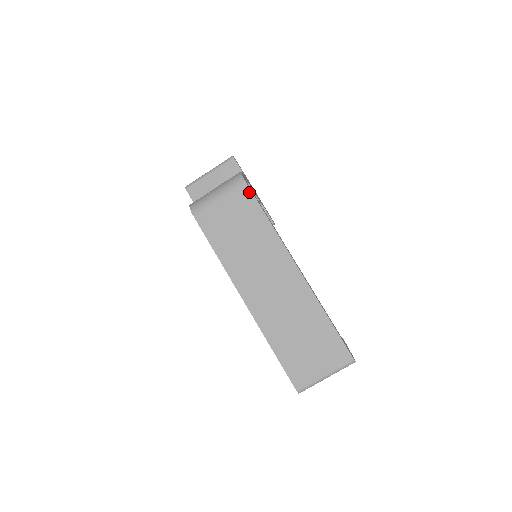
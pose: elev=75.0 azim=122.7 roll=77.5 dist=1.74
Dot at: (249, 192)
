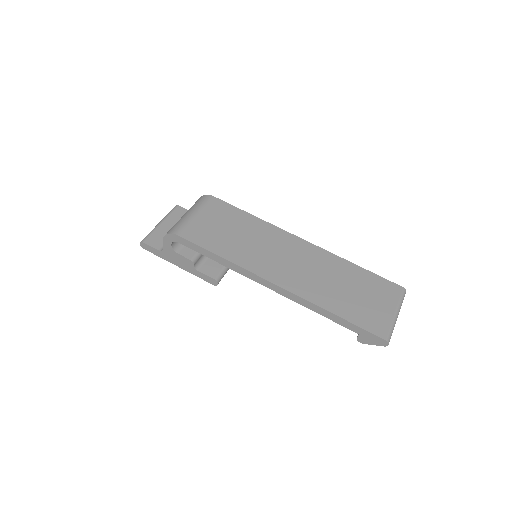
Dot at: (221, 202)
